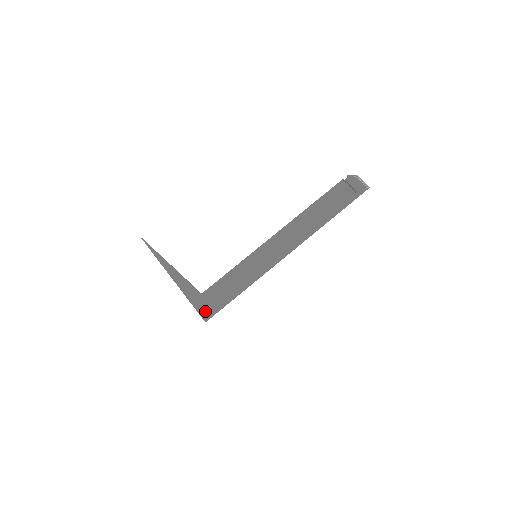
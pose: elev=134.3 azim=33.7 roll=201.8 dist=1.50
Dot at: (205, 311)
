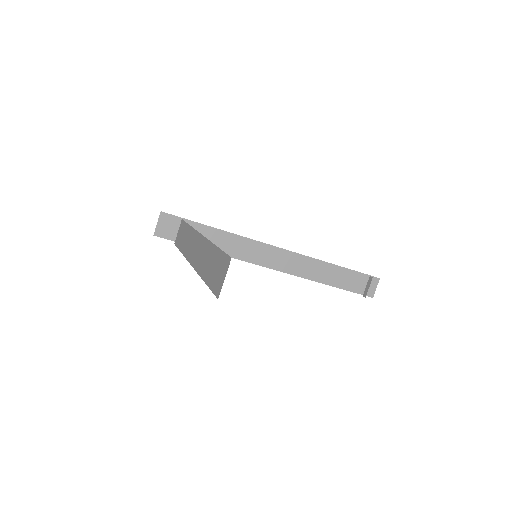
Dot at: occluded
